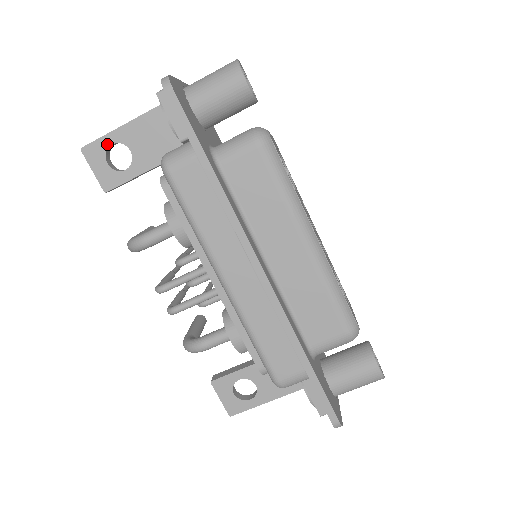
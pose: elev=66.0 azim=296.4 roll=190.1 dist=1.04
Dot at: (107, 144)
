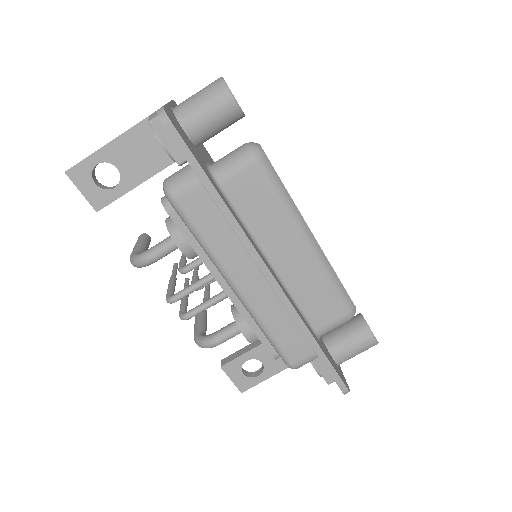
Dot at: (92, 165)
